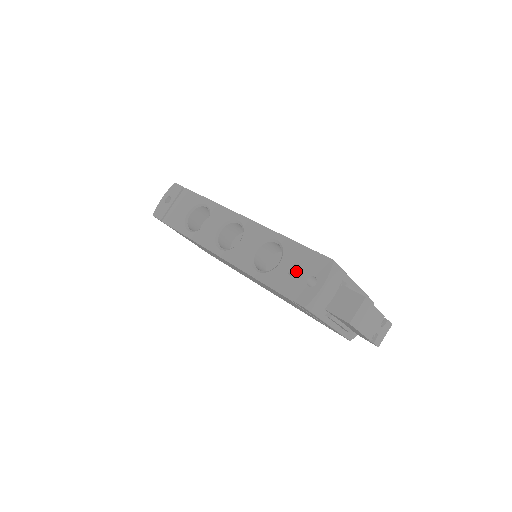
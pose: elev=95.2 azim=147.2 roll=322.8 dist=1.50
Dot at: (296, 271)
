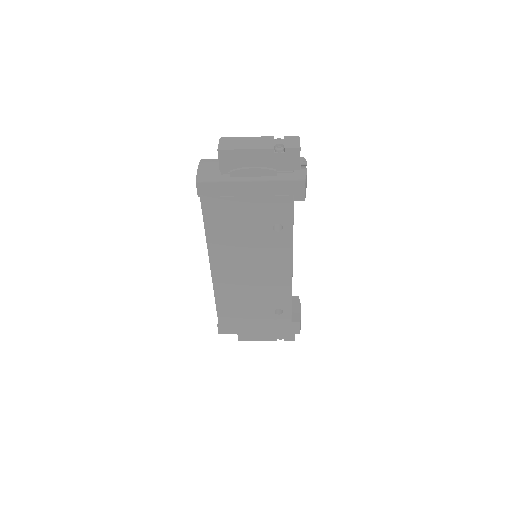
Dot at: occluded
